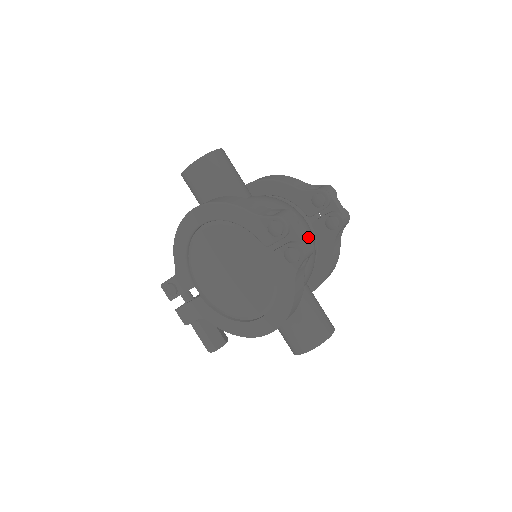
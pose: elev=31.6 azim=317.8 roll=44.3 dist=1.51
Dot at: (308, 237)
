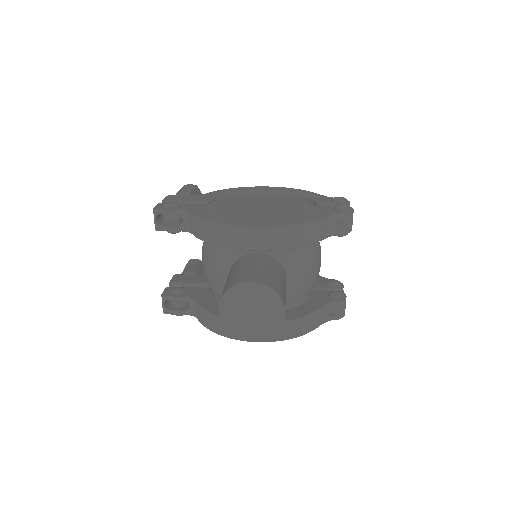
Dot at: occluded
